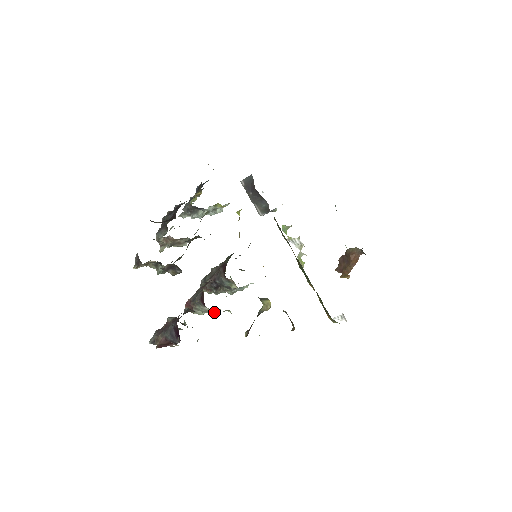
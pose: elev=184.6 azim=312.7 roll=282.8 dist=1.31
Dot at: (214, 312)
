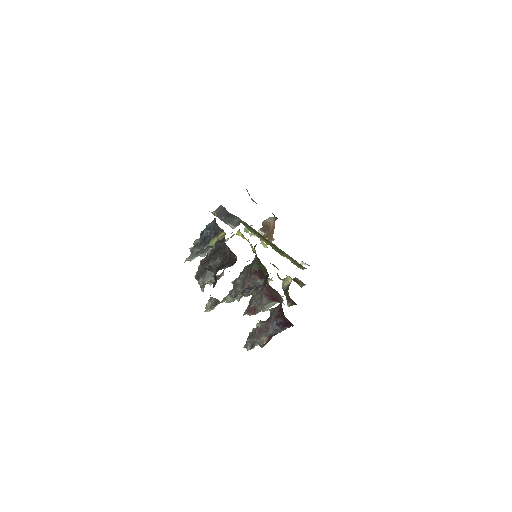
Dot at: (277, 302)
